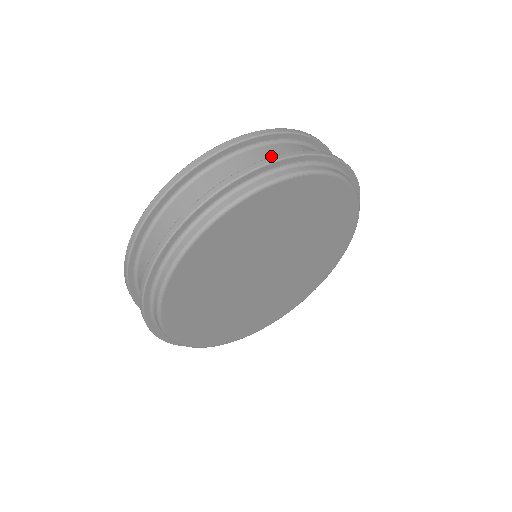
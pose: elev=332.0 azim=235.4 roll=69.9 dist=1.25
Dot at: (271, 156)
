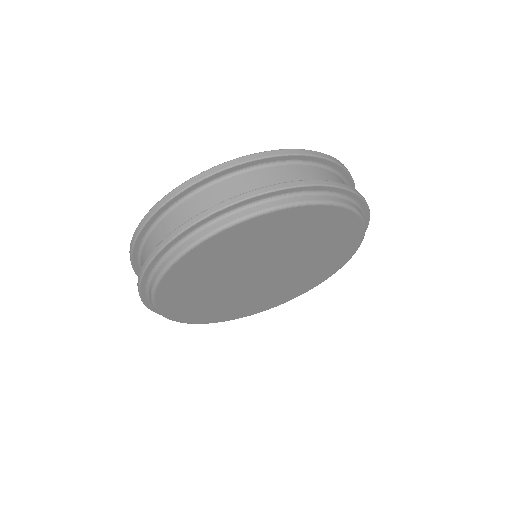
Dot at: (277, 180)
